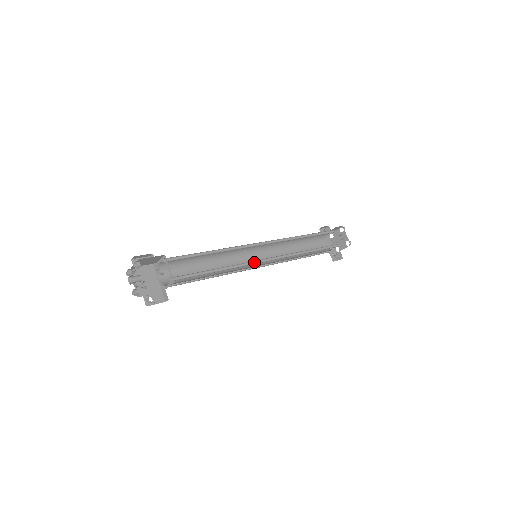
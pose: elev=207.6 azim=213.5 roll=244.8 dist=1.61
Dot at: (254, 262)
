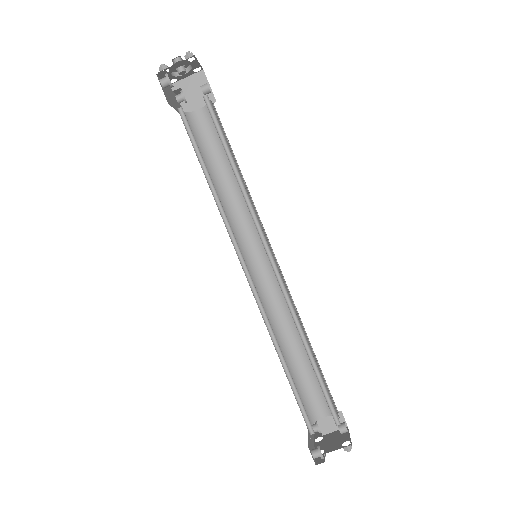
Dot at: (259, 235)
